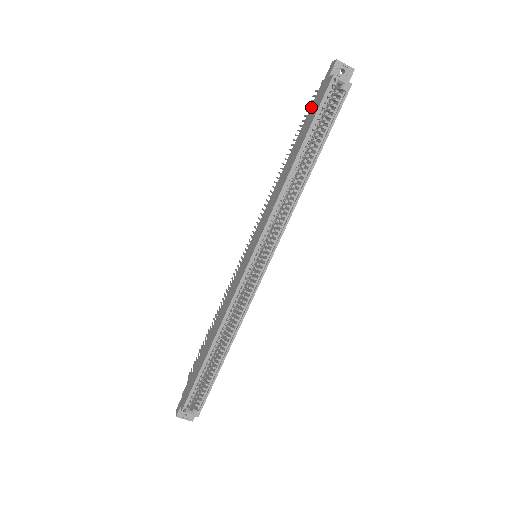
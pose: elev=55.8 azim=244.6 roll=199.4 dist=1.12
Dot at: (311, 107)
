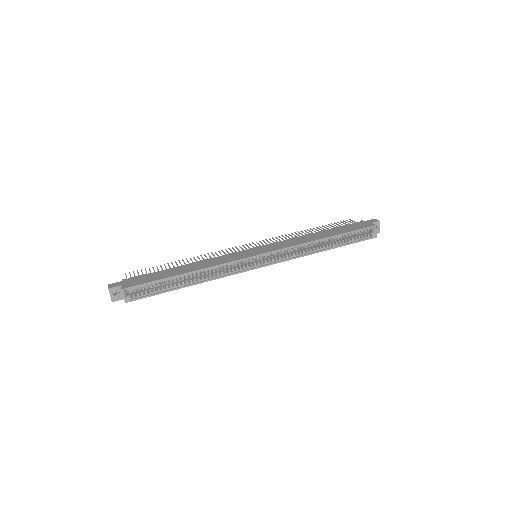
Dot at: (349, 224)
